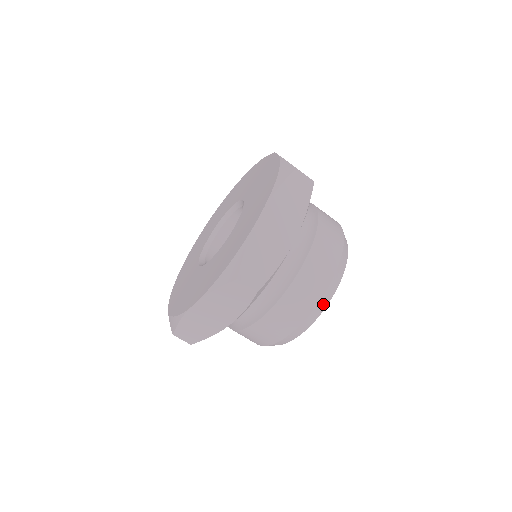
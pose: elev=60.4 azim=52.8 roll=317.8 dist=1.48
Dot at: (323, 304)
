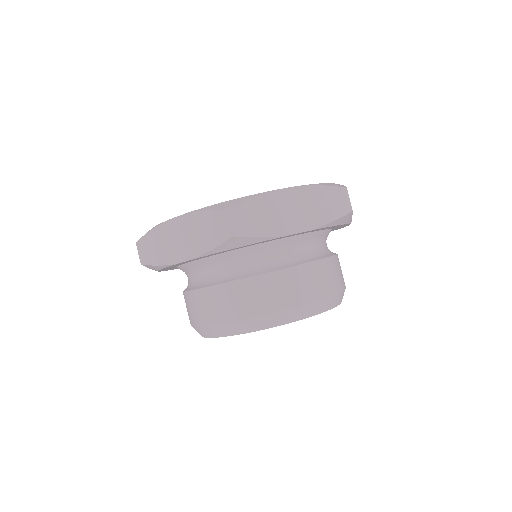
Dot at: (340, 299)
